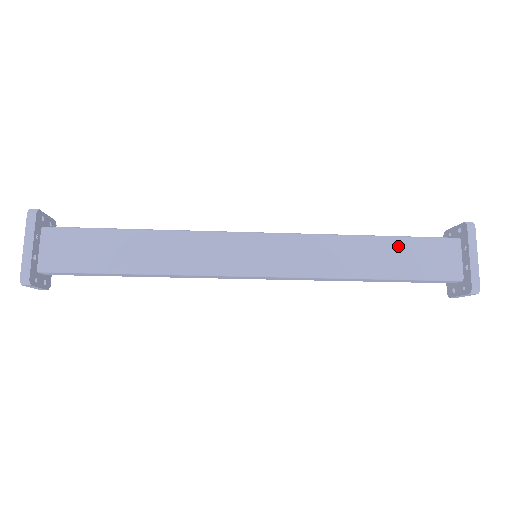
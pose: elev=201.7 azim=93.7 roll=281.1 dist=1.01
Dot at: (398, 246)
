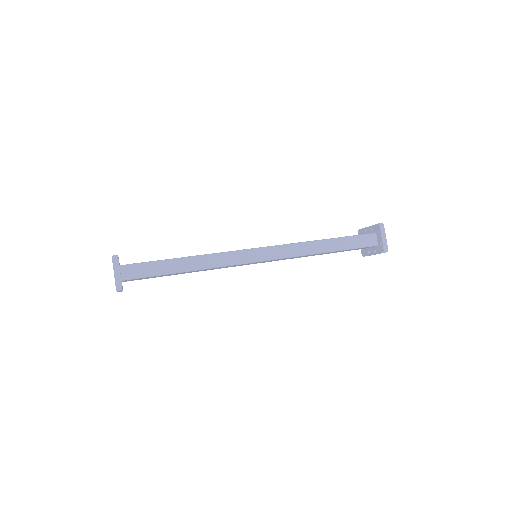
Dot at: occluded
